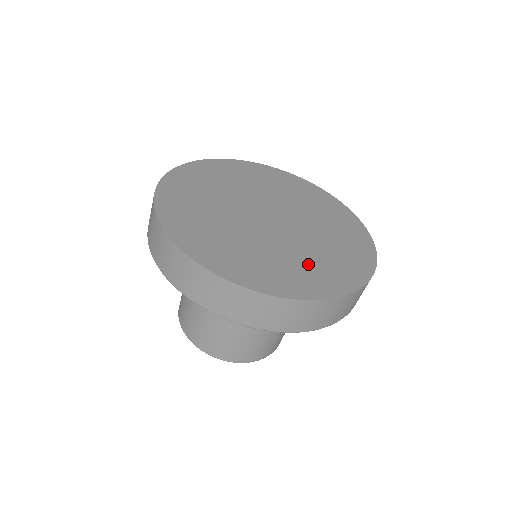
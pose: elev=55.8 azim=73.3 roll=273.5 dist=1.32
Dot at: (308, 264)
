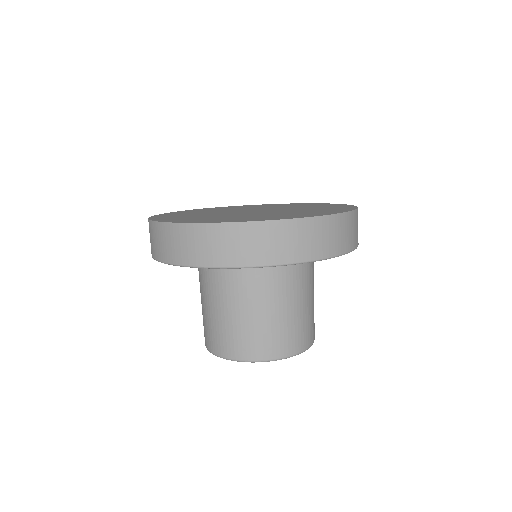
Dot at: (288, 214)
